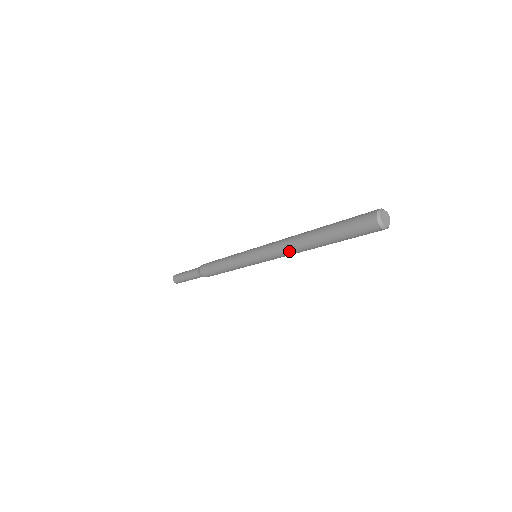
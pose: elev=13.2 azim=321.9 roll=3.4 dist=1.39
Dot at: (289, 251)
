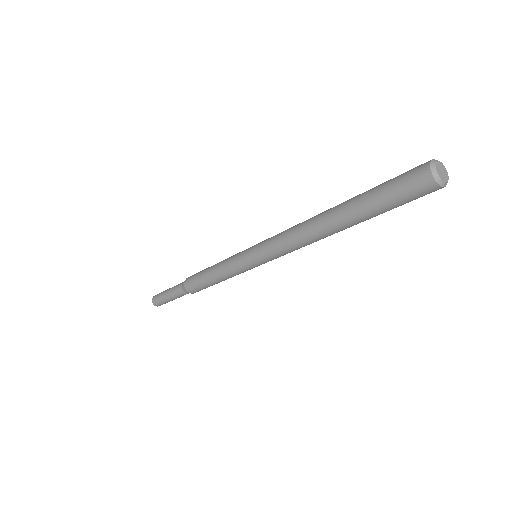
Dot at: (298, 234)
